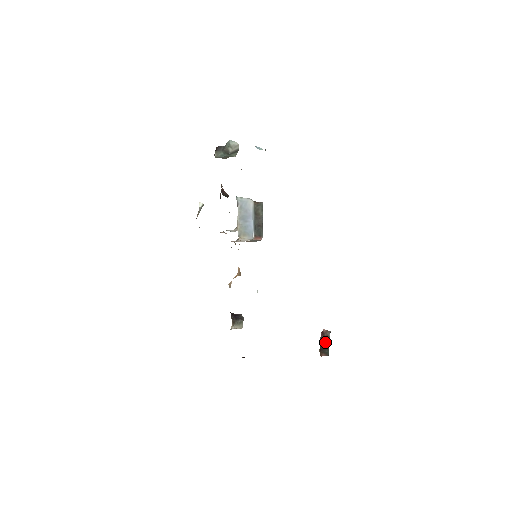
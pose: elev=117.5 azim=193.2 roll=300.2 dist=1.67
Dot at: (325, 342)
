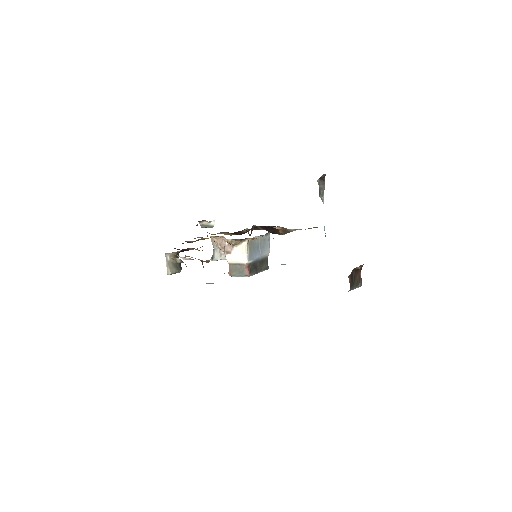
Dot at: (356, 279)
